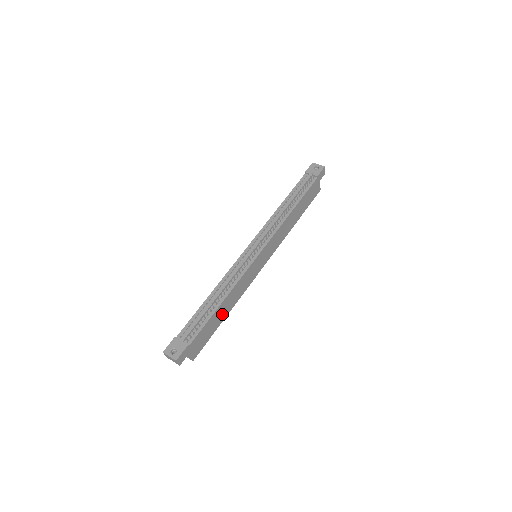
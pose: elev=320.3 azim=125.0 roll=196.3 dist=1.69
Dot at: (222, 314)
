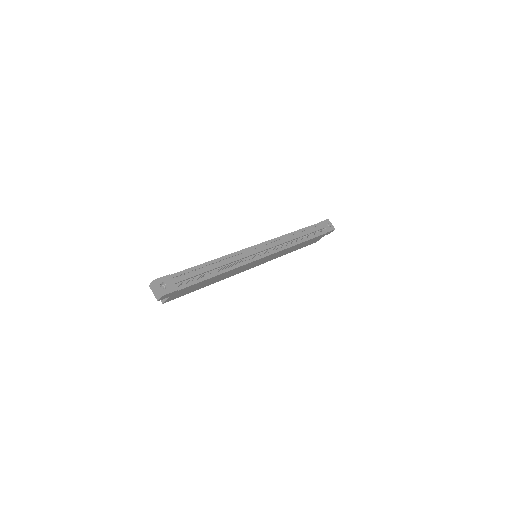
Dot at: (209, 282)
